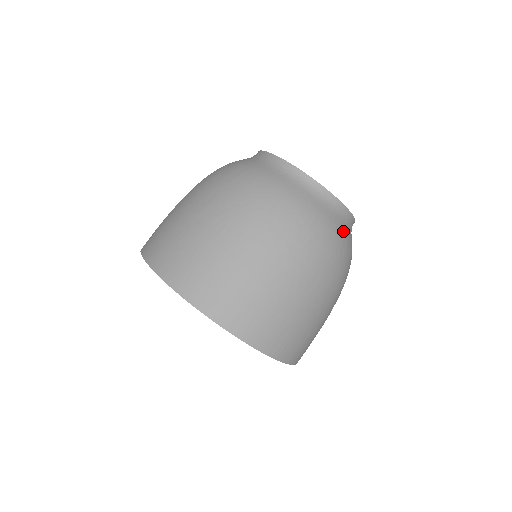
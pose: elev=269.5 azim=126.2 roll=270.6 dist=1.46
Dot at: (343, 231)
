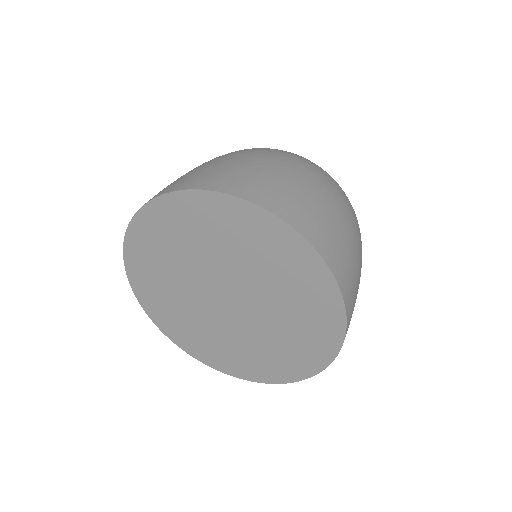
Dot at: occluded
